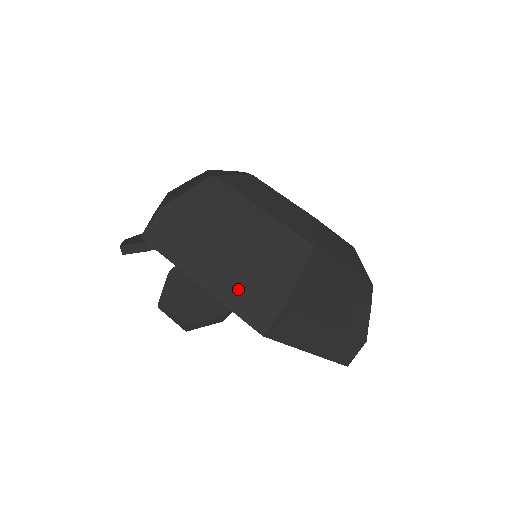
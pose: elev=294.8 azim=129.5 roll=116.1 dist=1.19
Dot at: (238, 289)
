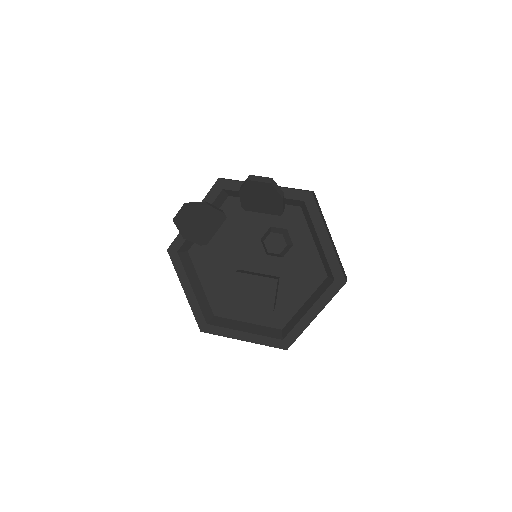
Dot at: occluded
